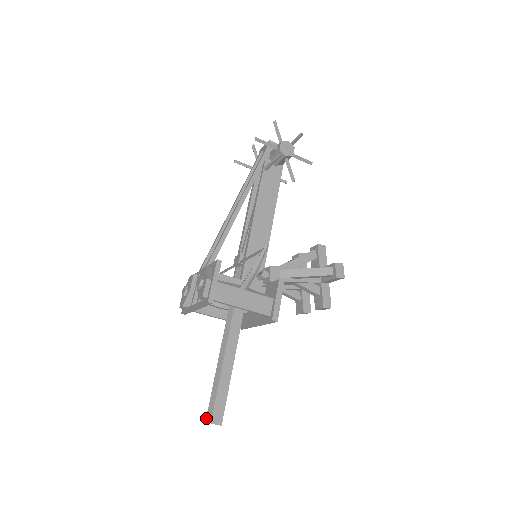
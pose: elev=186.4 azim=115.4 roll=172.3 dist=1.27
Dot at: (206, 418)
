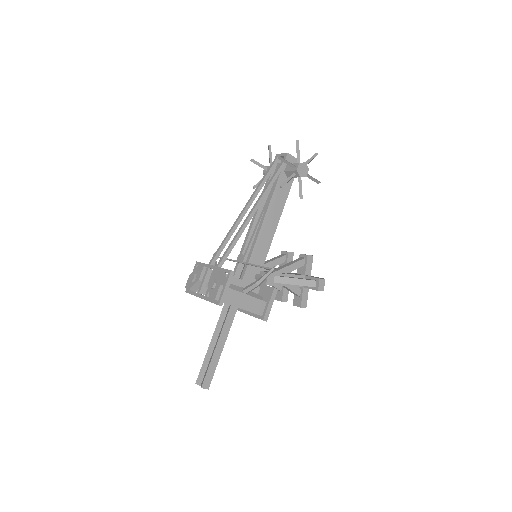
Dot at: (196, 381)
